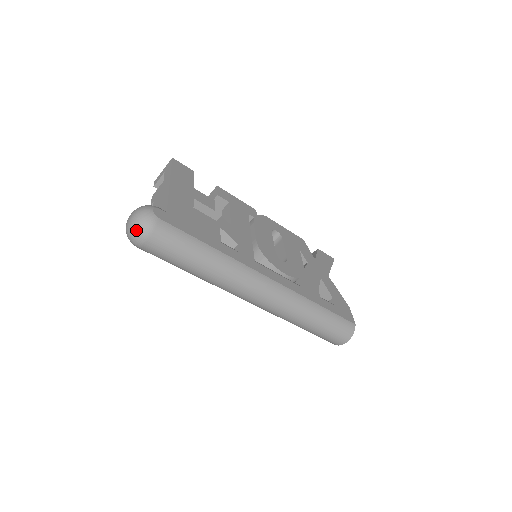
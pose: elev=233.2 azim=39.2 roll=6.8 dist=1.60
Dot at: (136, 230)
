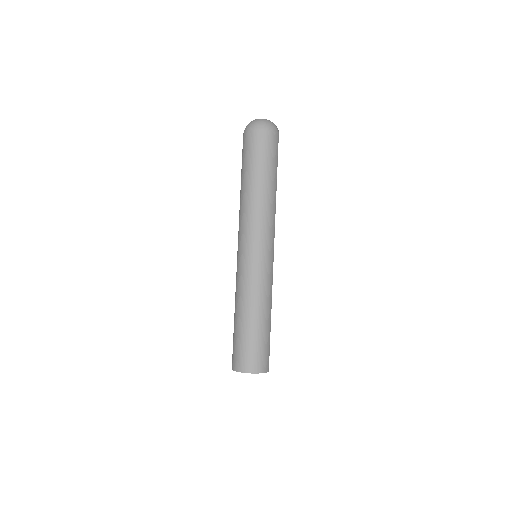
Dot at: (265, 121)
